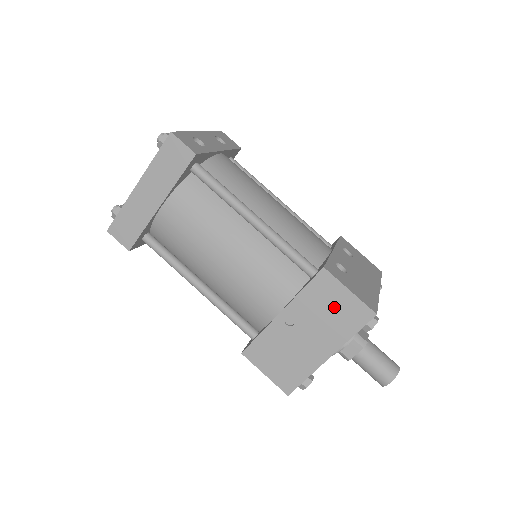
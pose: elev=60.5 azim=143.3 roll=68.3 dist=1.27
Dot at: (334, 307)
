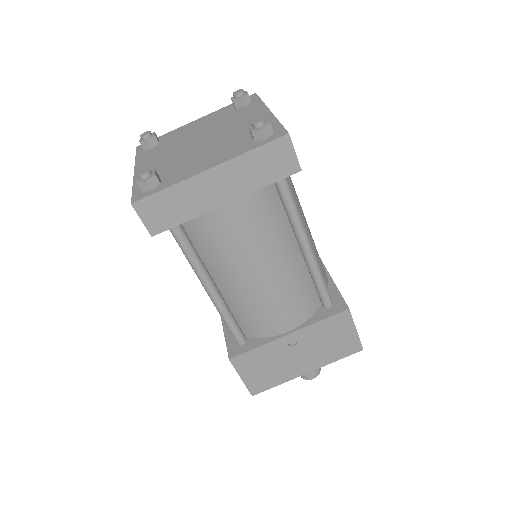
Dot at: (336, 339)
